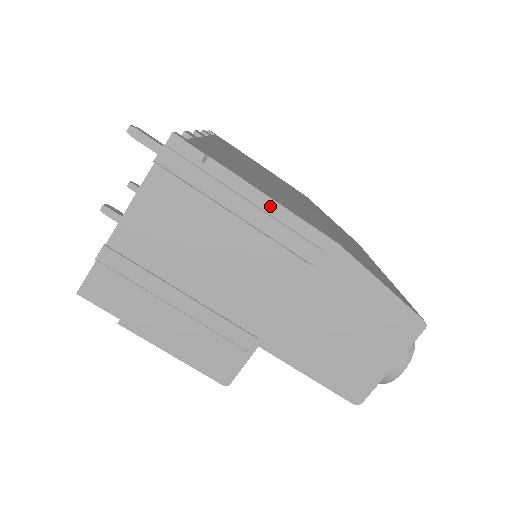
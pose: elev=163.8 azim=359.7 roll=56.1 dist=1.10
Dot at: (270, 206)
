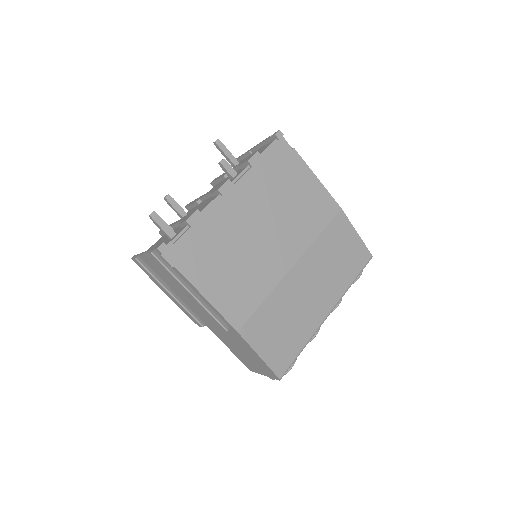
Dot at: (205, 299)
